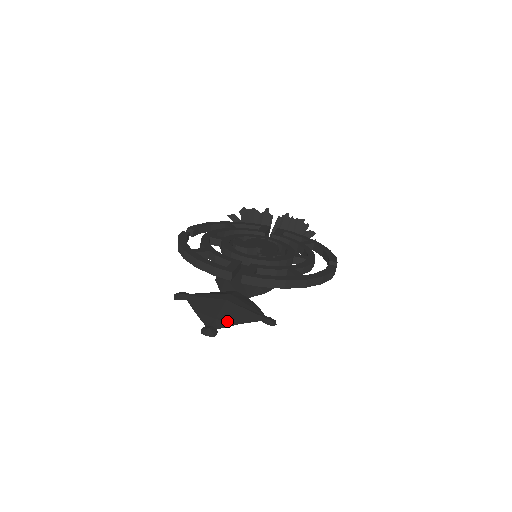
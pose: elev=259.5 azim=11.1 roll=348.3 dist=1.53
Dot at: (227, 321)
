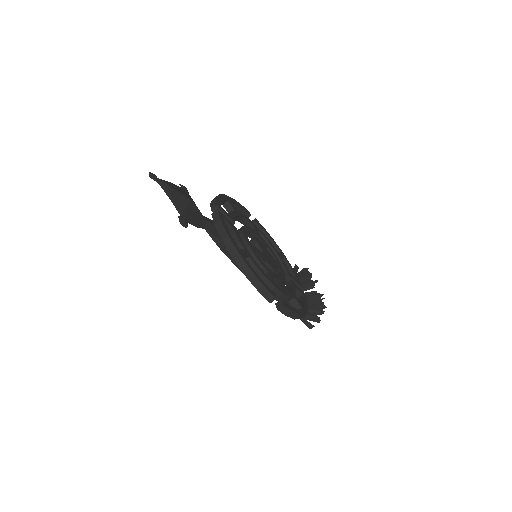
Dot at: (169, 191)
